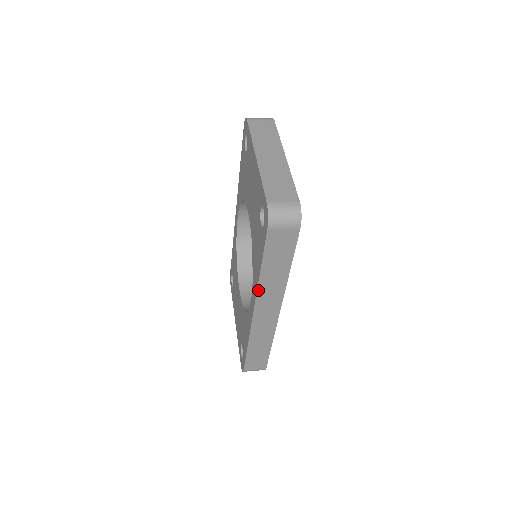
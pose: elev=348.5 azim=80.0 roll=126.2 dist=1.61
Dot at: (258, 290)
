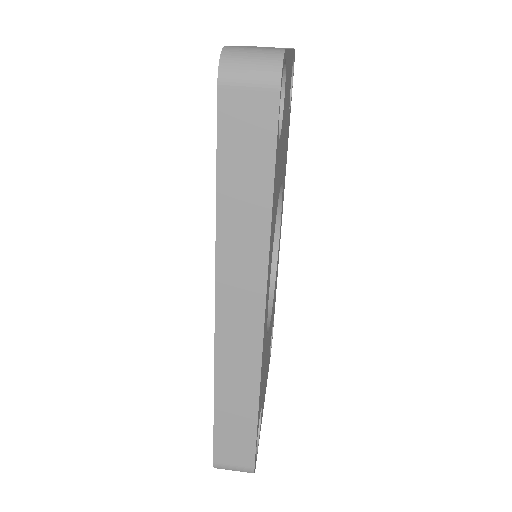
Dot at: (218, 251)
